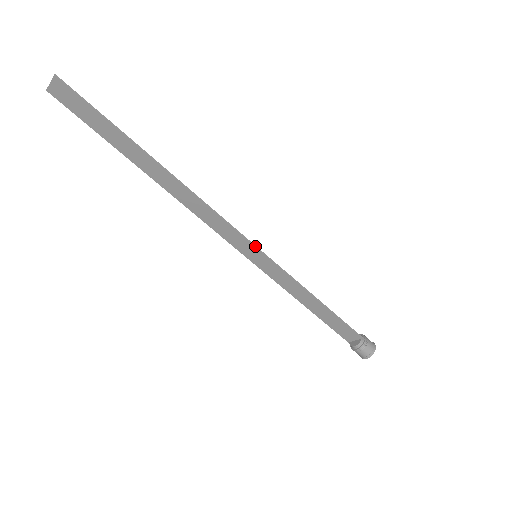
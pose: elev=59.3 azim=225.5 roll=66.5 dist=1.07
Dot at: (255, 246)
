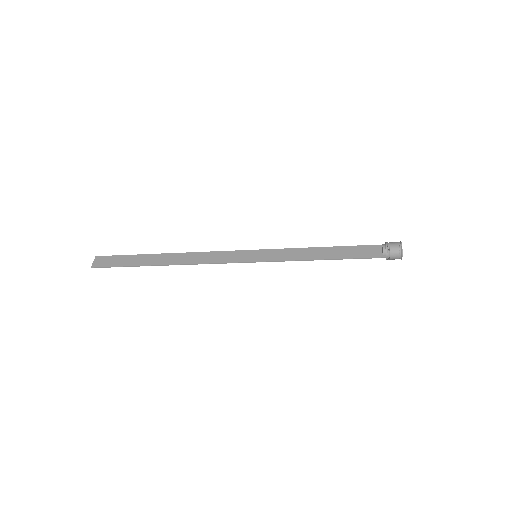
Dot at: (247, 262)
